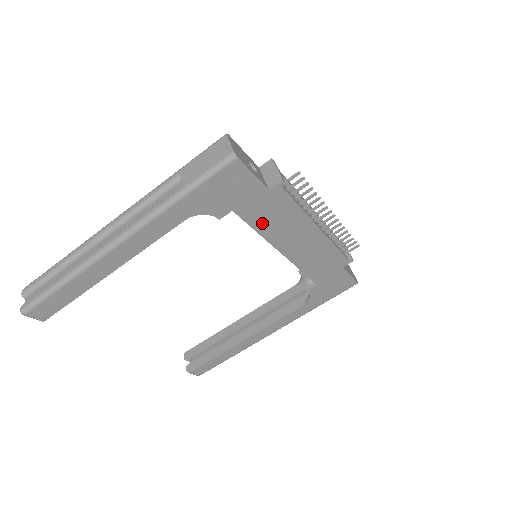
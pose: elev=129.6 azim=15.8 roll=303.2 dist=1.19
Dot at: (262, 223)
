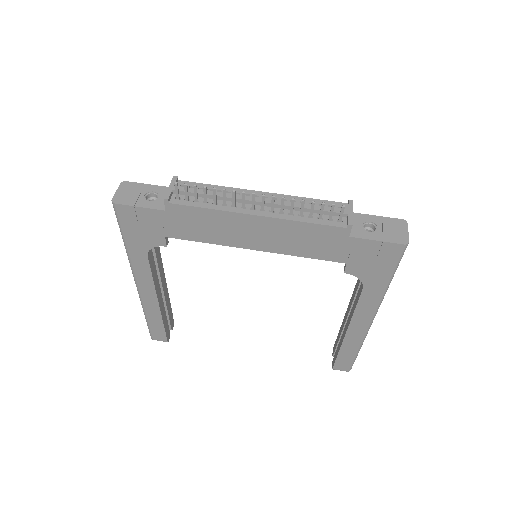
Dot at: (200, 235)
